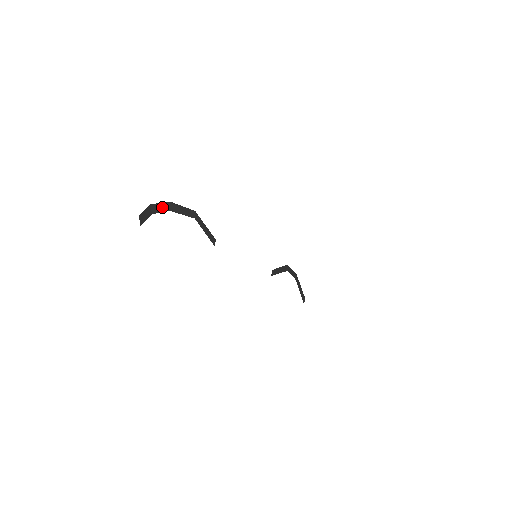
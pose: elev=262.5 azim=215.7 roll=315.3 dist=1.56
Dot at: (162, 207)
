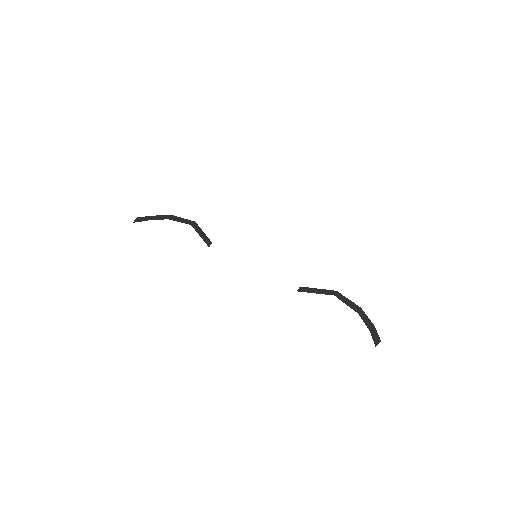
Dot at: (163, 217)
